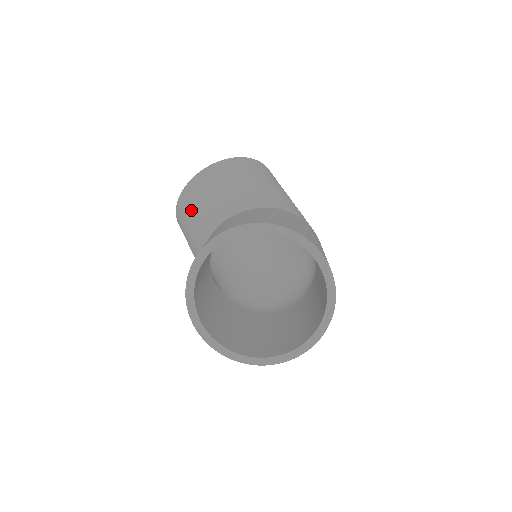
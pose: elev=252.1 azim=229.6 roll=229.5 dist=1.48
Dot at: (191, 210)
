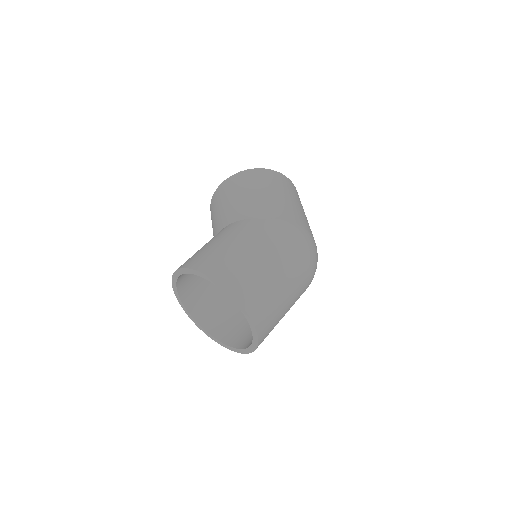
Dot at: occluded
